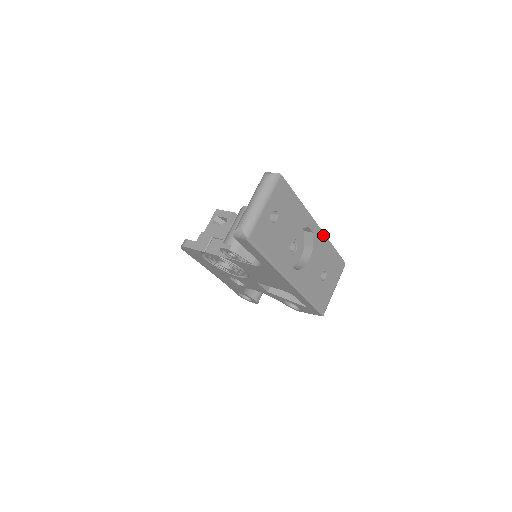
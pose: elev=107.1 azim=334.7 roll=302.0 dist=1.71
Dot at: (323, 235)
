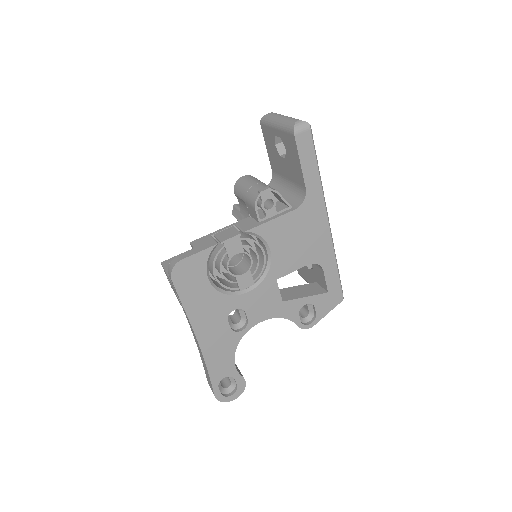
Dot at: occluded
